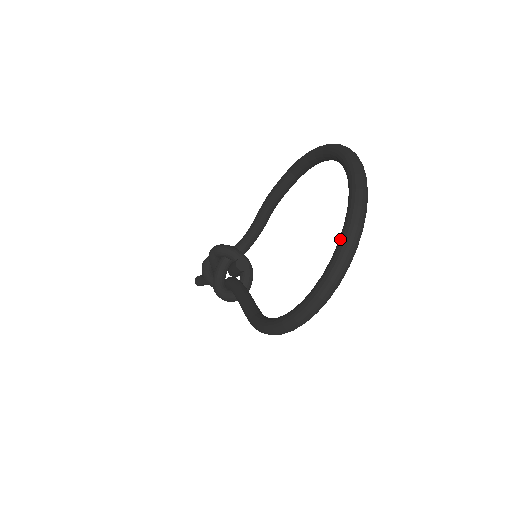
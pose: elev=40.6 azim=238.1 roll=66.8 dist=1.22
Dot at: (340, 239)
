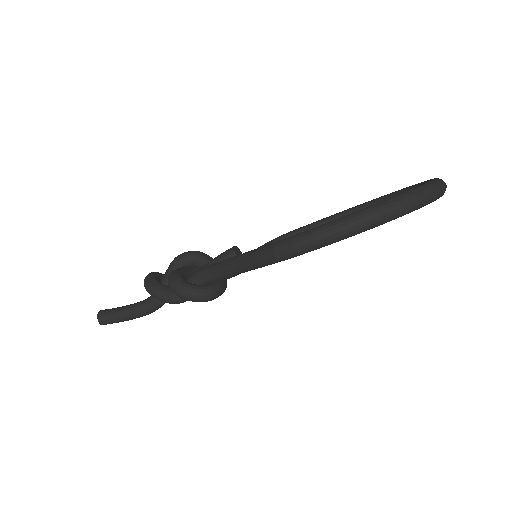
Dot at: (430, 180)
